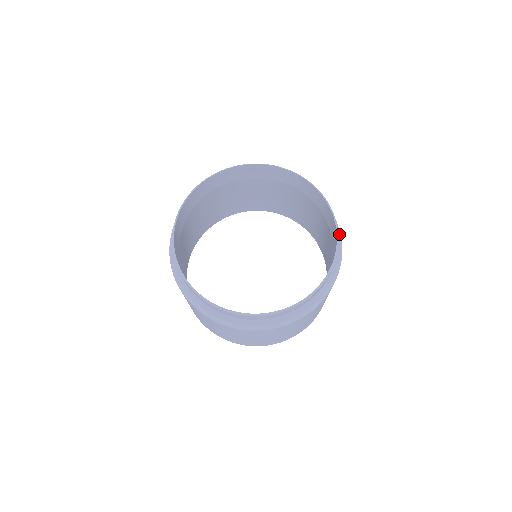
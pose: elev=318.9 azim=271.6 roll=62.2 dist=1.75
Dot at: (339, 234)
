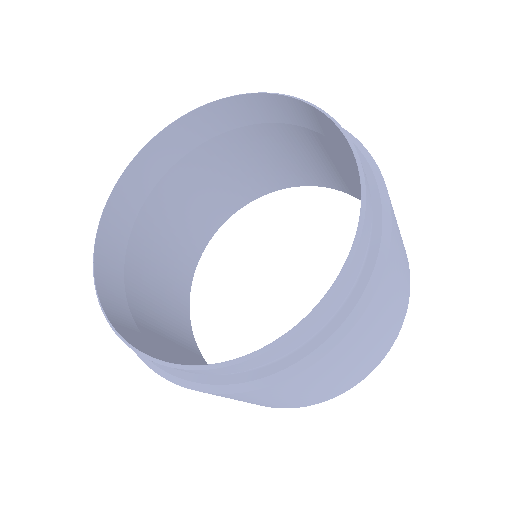
Dot at: occluded
